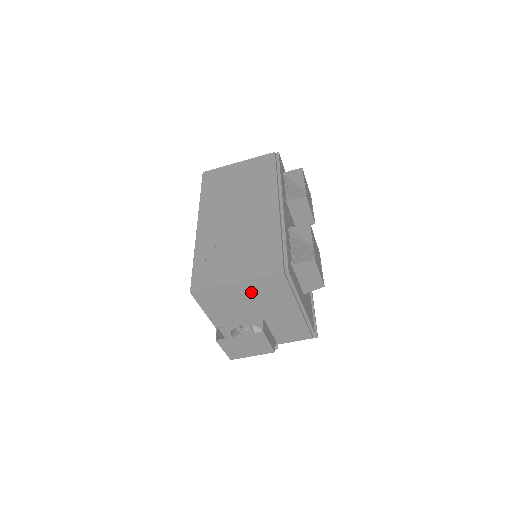
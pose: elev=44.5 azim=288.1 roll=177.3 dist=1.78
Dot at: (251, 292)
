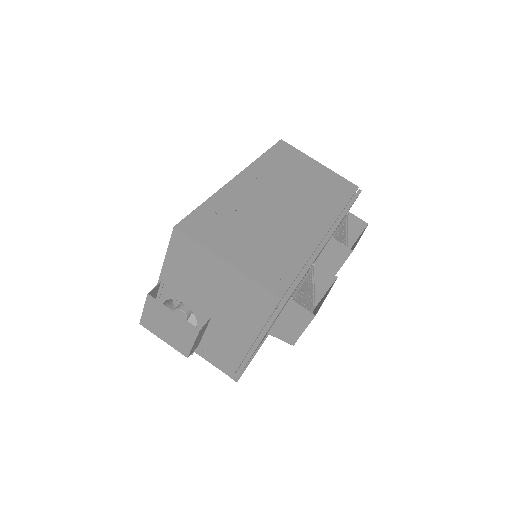
Dot at: (230, 285)
